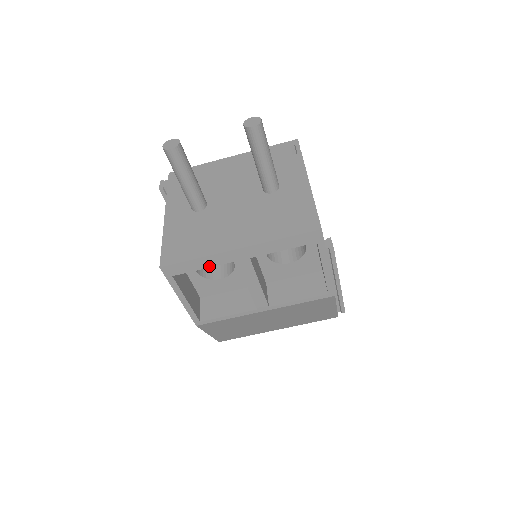
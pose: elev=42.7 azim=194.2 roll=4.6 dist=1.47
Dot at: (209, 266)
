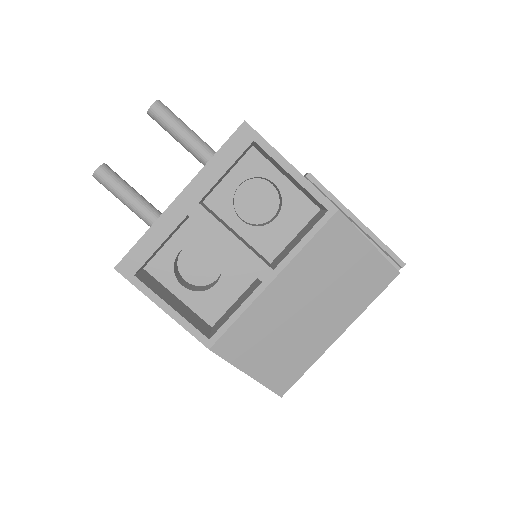
Dot at: (163, 239)
